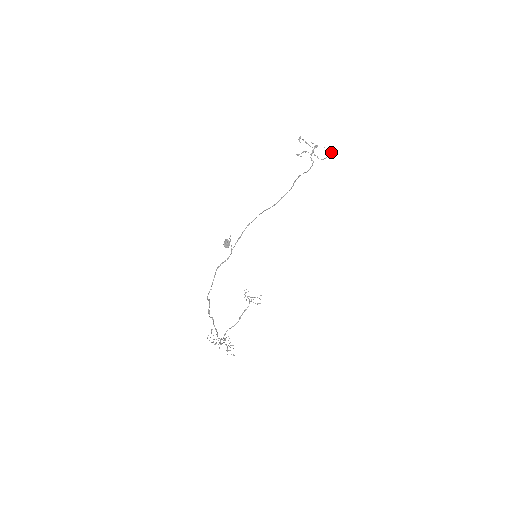
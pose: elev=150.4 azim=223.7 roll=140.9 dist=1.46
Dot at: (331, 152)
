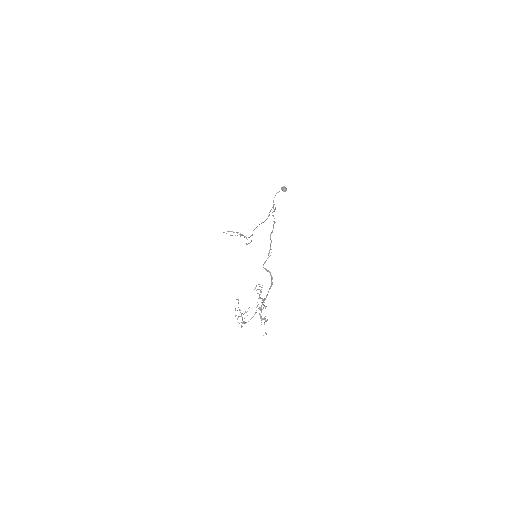
Dot at: occluded
